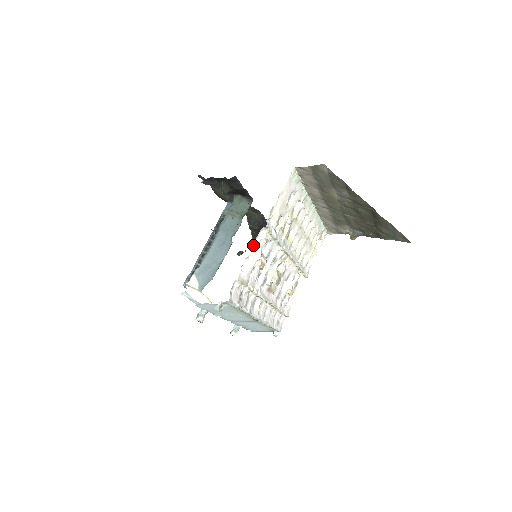
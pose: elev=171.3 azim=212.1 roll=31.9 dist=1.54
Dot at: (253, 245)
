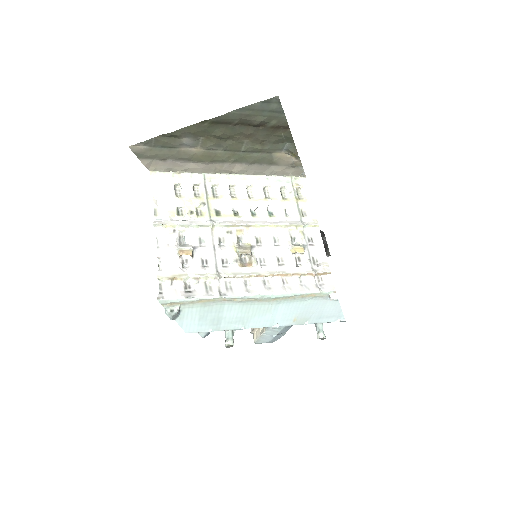
Dot at: (159, 246)
